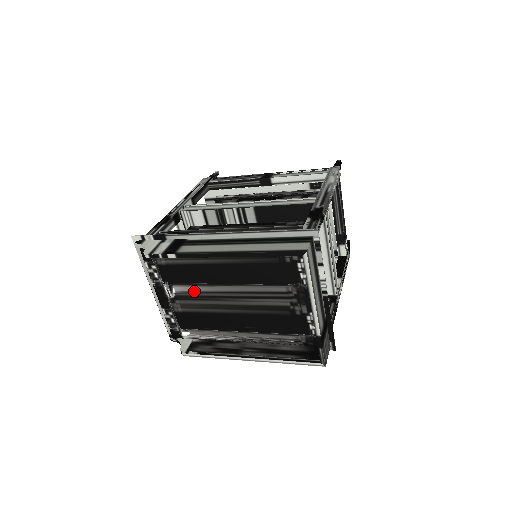
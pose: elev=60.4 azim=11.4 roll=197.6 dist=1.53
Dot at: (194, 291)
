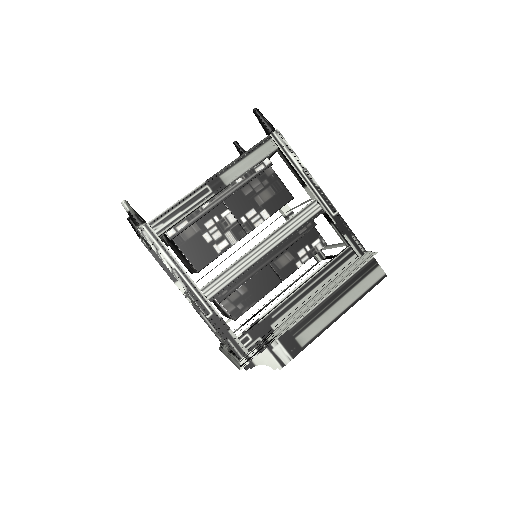
Dot at: occluded
